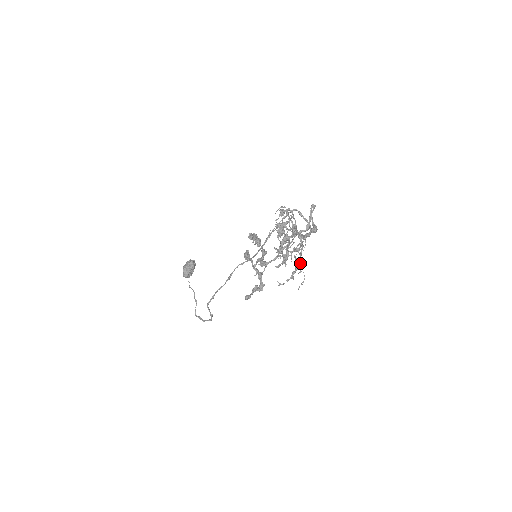
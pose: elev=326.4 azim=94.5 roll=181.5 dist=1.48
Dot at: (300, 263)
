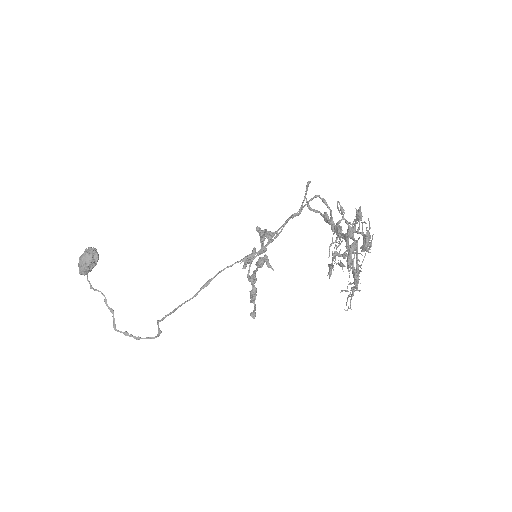
Dot at: occluded
